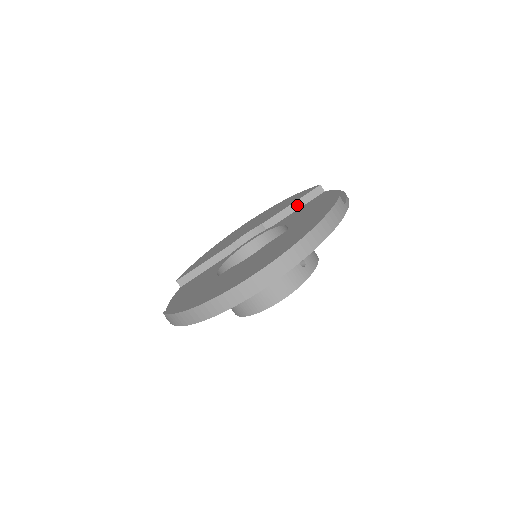
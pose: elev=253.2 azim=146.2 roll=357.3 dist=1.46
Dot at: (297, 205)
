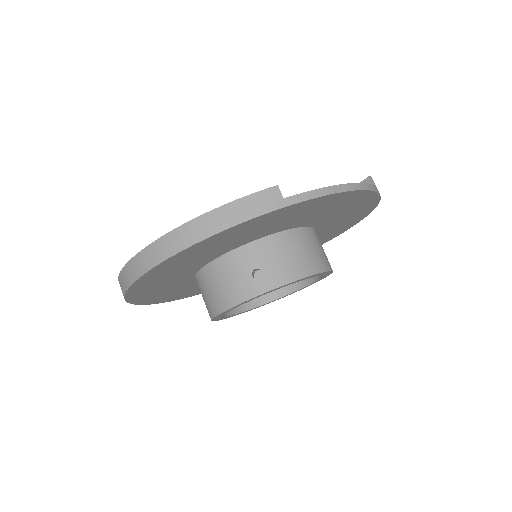
Dot at: occluded
